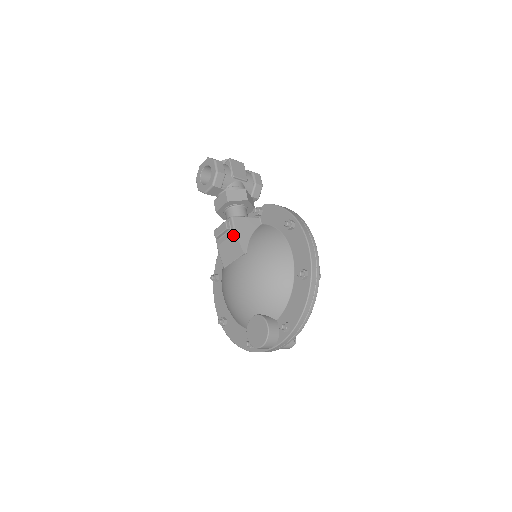
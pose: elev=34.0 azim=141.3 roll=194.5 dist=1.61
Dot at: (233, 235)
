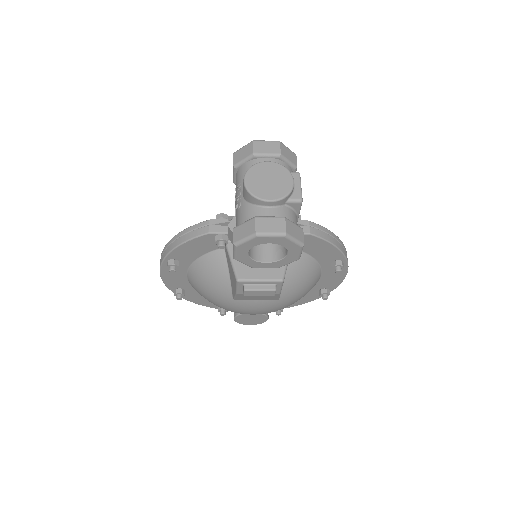
Dot at: (276, 294)
